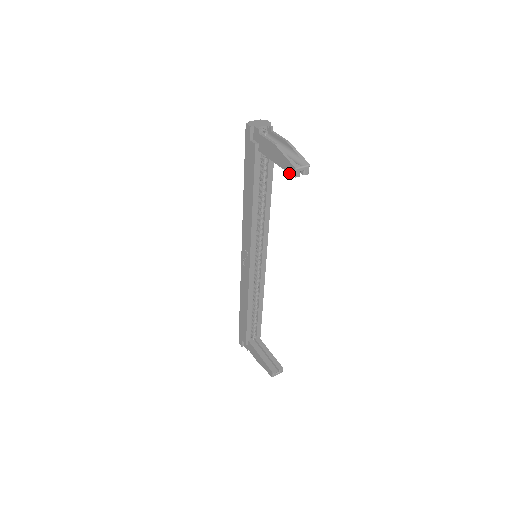
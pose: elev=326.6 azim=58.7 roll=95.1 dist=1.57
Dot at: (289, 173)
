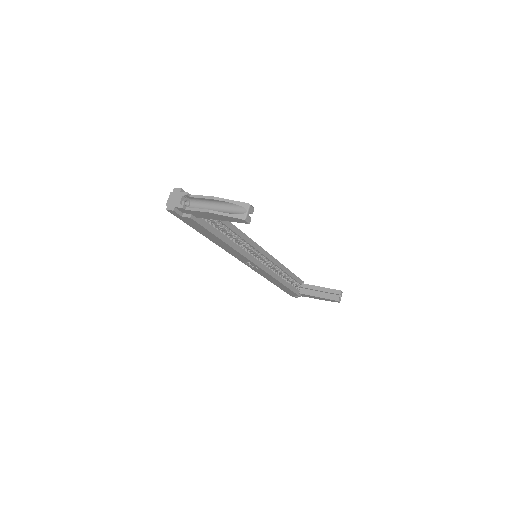
Dot at: occluded
